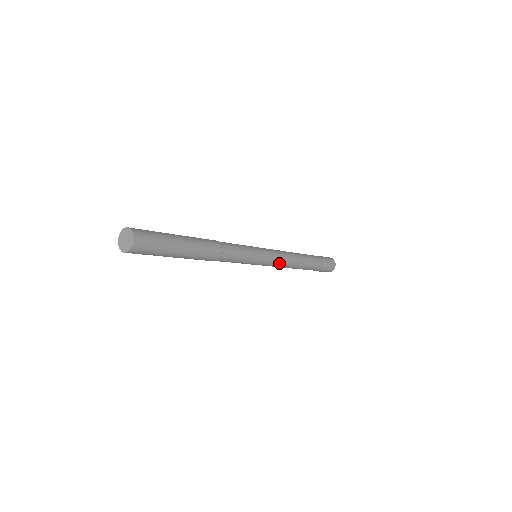
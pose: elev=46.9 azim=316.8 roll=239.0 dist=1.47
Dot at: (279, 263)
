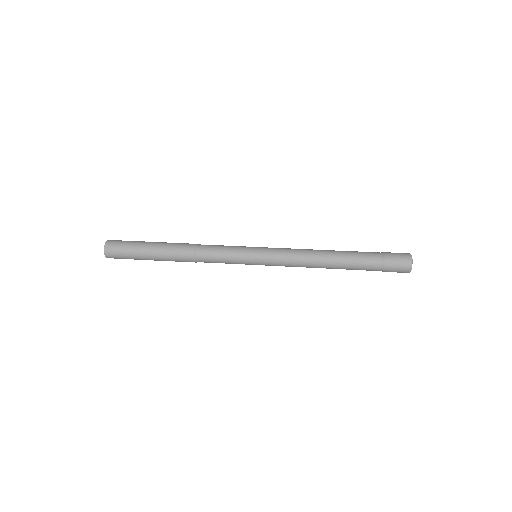
Dot at: (286, 264)
